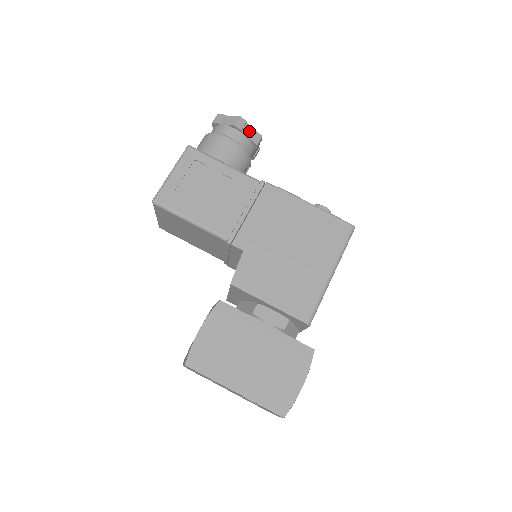
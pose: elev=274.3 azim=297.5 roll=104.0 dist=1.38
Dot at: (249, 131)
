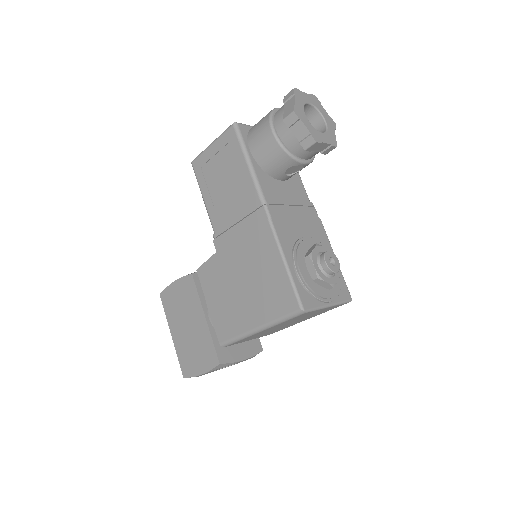
Dot at: (301, 130)
